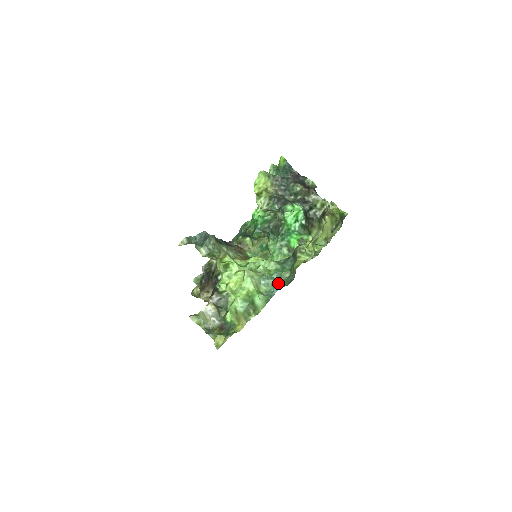
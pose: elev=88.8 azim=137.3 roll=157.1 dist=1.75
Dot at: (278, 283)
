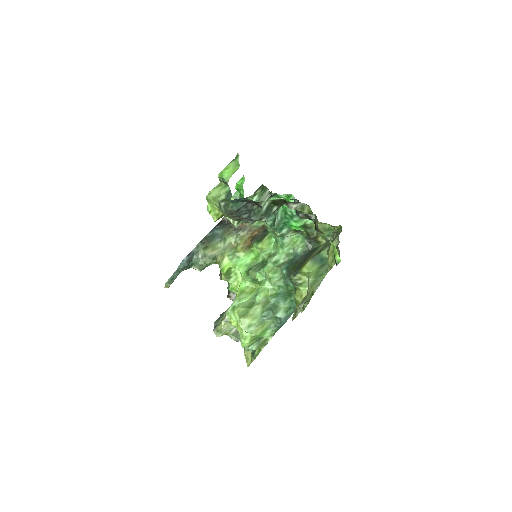
Dot at: (282, 318)
